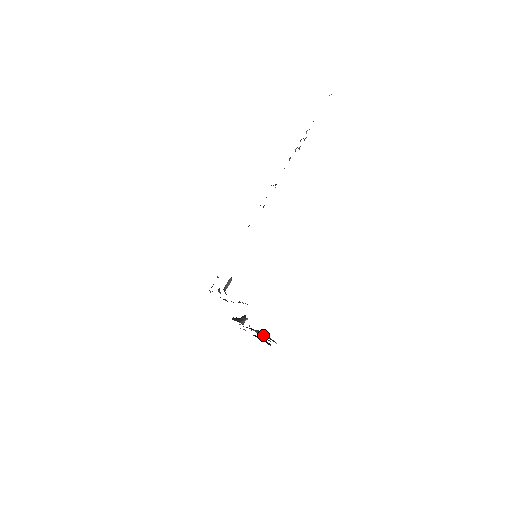
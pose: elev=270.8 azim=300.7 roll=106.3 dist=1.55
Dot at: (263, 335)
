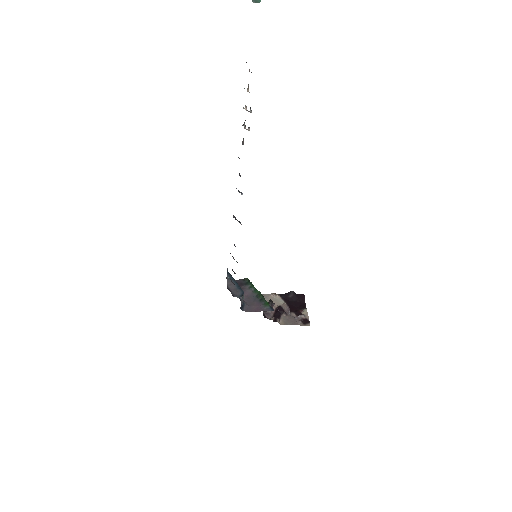
Dot at: (294, 318)
